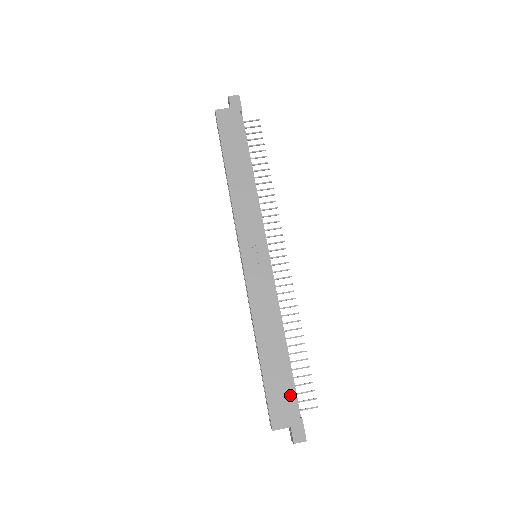
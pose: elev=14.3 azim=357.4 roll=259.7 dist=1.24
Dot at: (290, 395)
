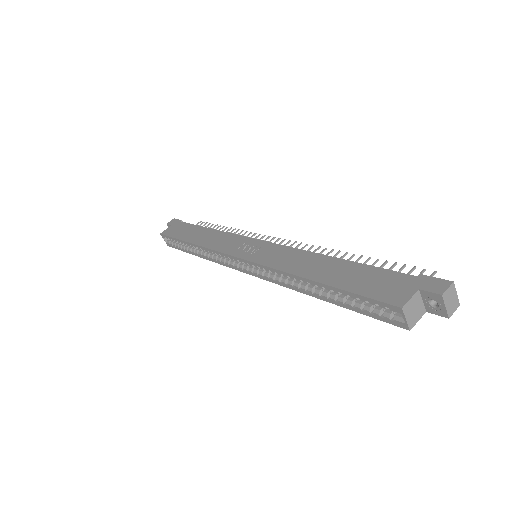
Dot at: (385, 274)
